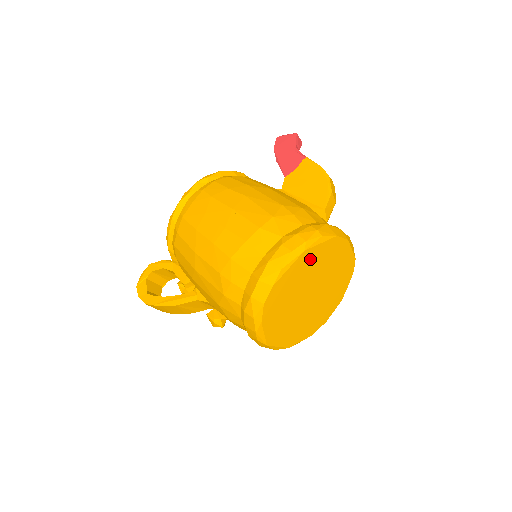
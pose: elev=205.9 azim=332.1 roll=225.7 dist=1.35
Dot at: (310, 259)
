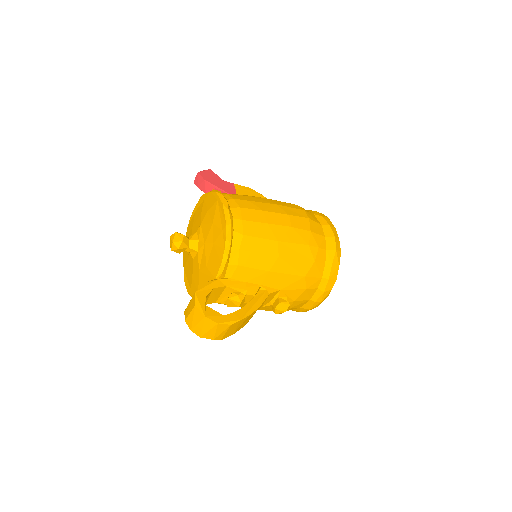
Dot at: occluded
